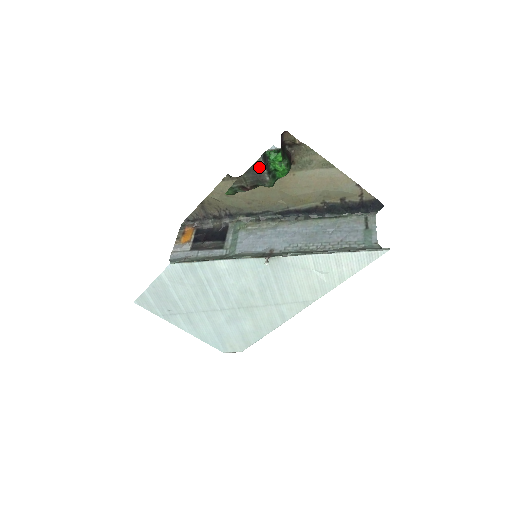
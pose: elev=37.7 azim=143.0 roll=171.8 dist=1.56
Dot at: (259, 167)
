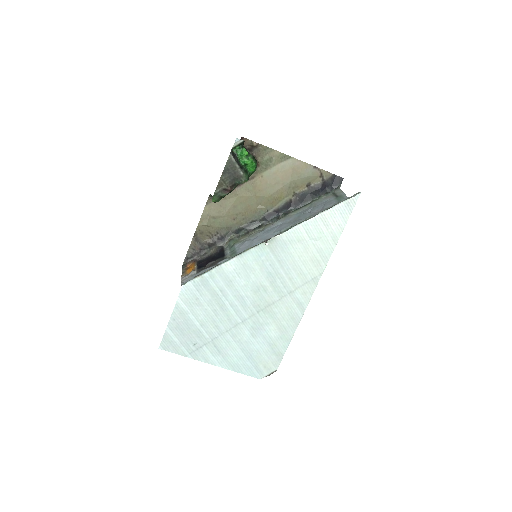
Dot at: (232, 164)
